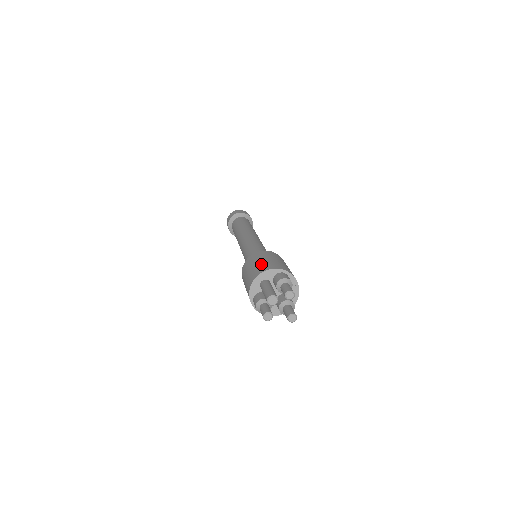
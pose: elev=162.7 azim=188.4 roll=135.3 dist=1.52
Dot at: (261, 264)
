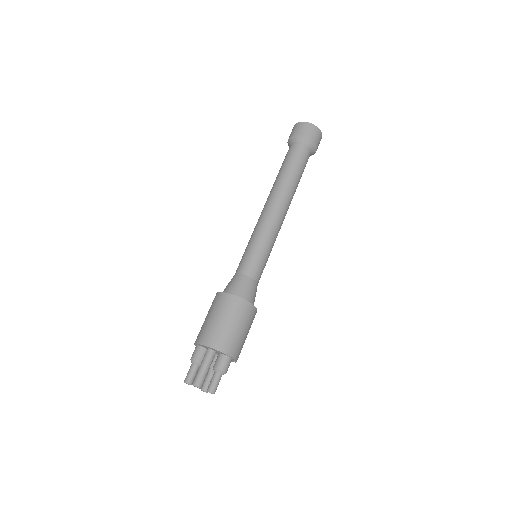
Dot at: (225, 332)
